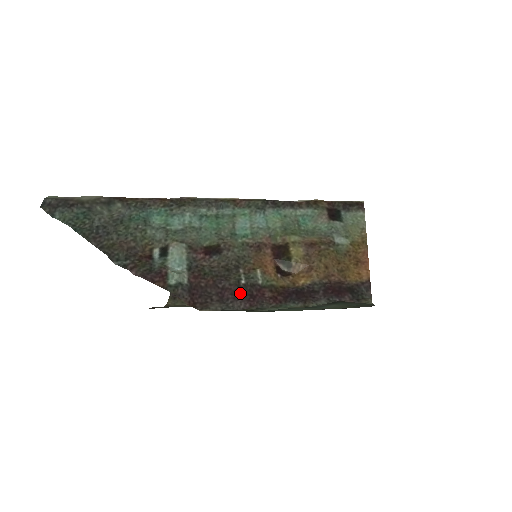
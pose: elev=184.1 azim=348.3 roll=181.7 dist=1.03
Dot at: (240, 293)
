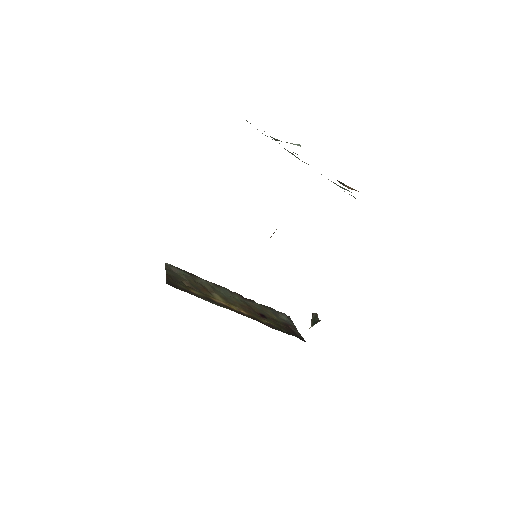
Dot at: occluded
